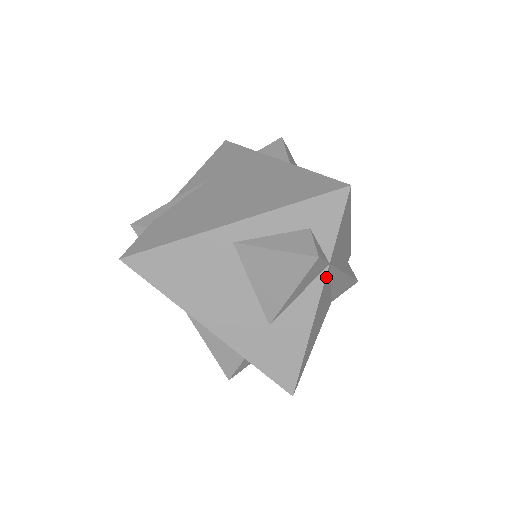
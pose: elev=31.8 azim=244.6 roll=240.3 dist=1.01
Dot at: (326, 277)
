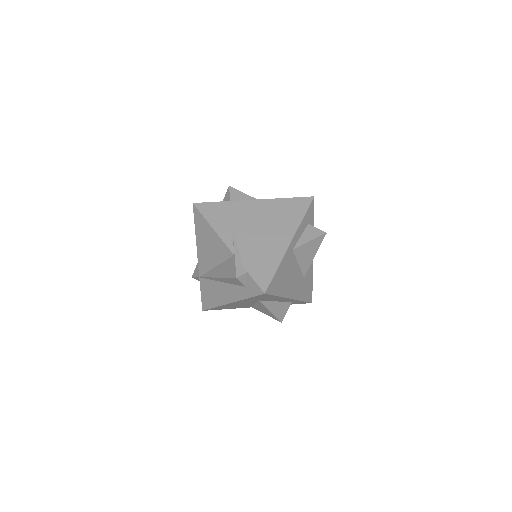
Dot at: occluded
